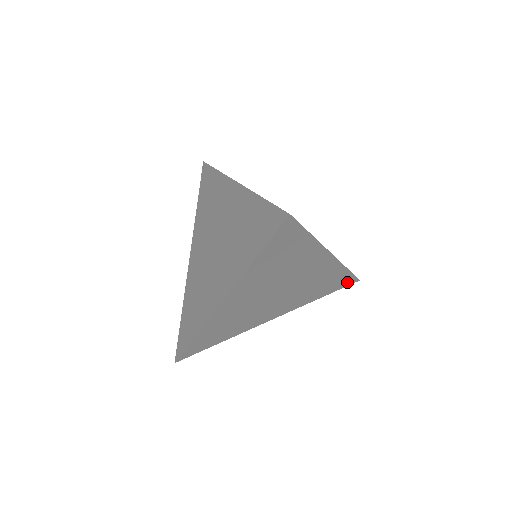
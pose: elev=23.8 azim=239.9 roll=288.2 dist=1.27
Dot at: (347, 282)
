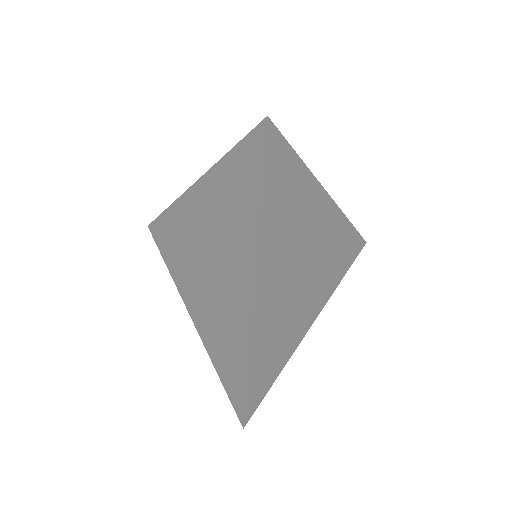
Dot at: occluded
